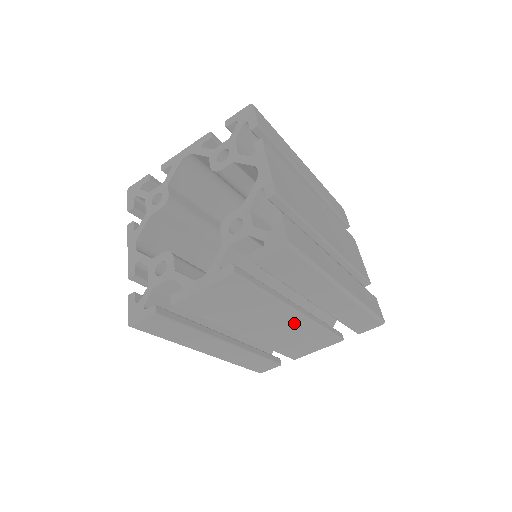
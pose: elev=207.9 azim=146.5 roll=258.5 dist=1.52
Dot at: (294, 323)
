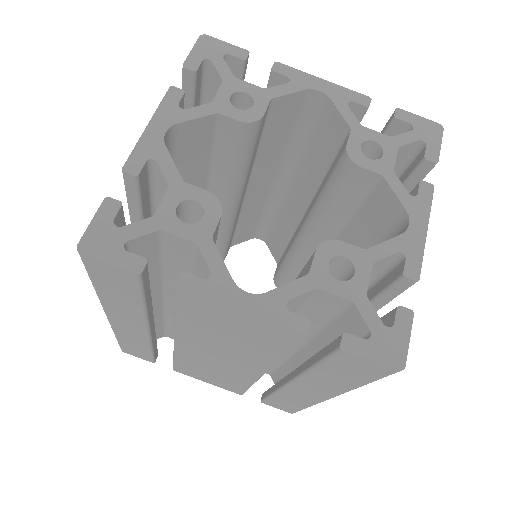
Dot at: (241, 371)
